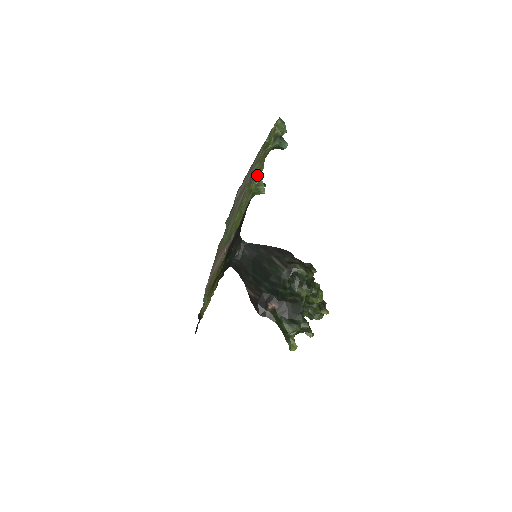
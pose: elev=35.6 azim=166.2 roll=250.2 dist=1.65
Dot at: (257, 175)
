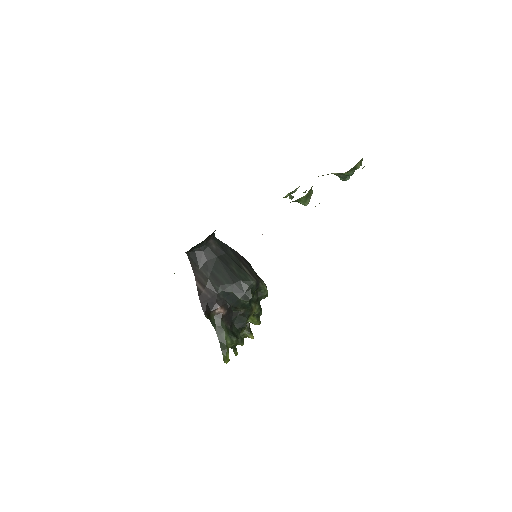
Dot at: (311, 187)
